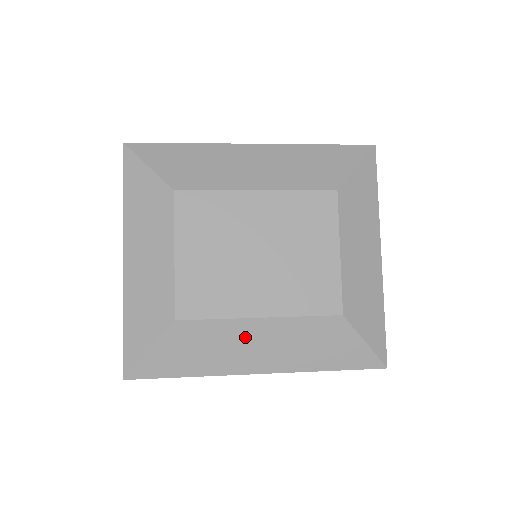
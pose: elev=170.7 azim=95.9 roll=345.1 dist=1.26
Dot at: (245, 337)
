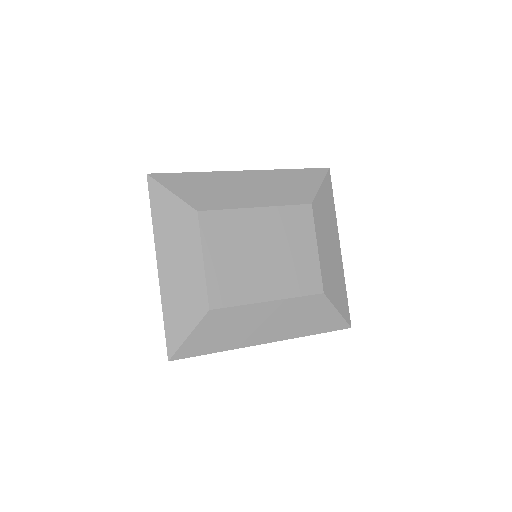
Dot at: (258, 317)
